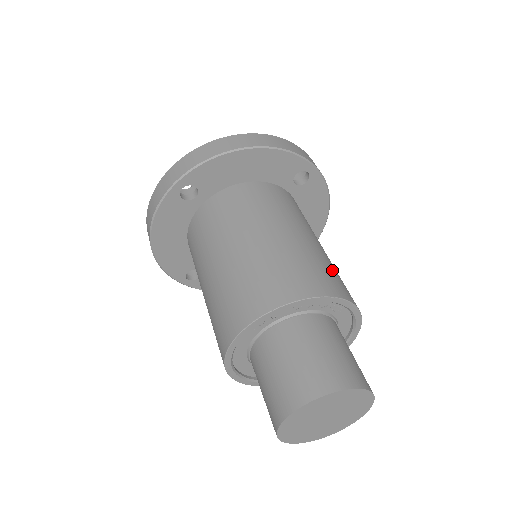
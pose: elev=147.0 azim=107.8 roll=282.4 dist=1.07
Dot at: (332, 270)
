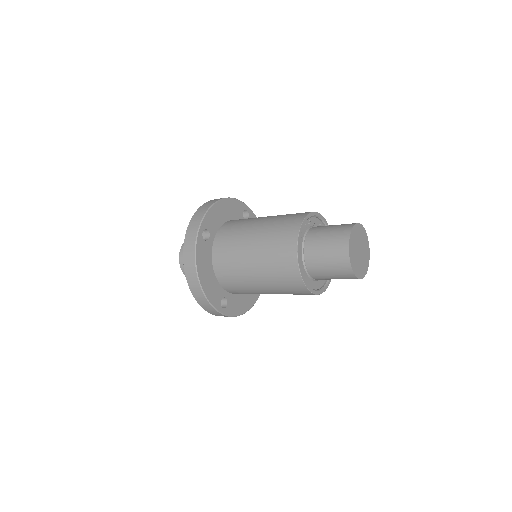
Dot at: occluded
